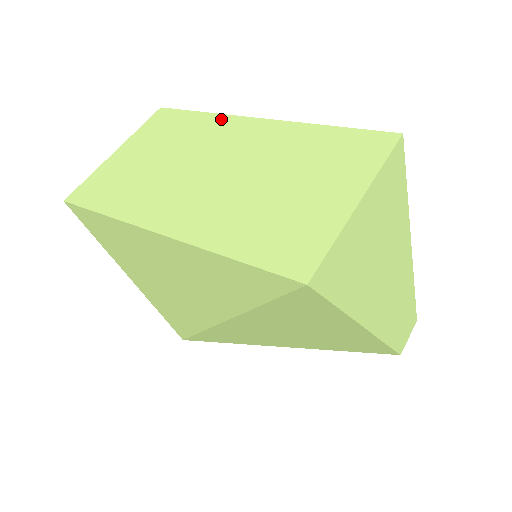
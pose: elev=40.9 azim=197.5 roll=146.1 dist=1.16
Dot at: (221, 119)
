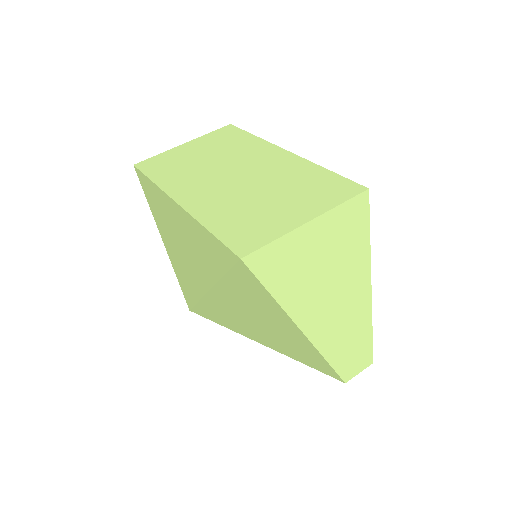
Dot at: (262, 143)
